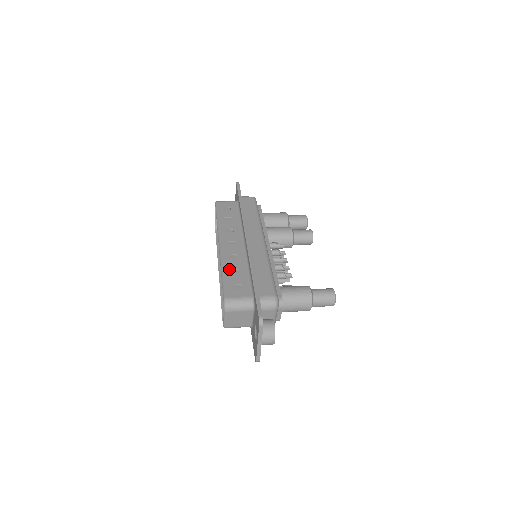
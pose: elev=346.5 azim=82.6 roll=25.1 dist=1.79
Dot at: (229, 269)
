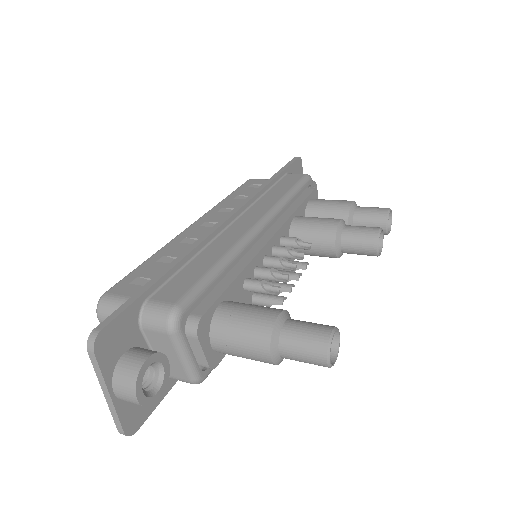
Dot at: (162, 255)
